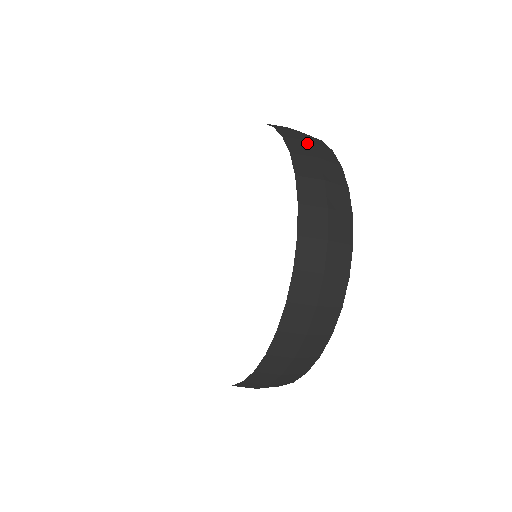
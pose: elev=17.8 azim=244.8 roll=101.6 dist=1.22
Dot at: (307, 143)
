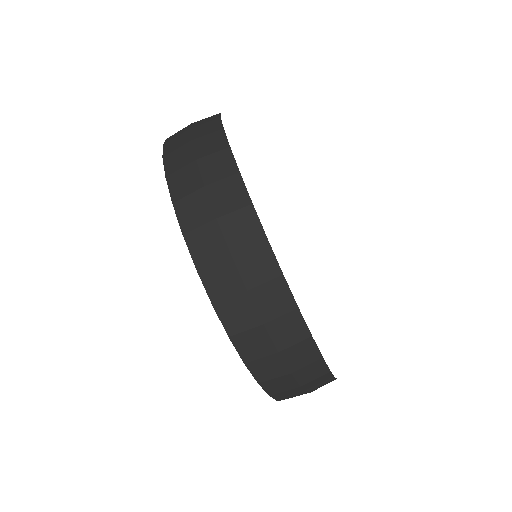
Dot at: occluded
